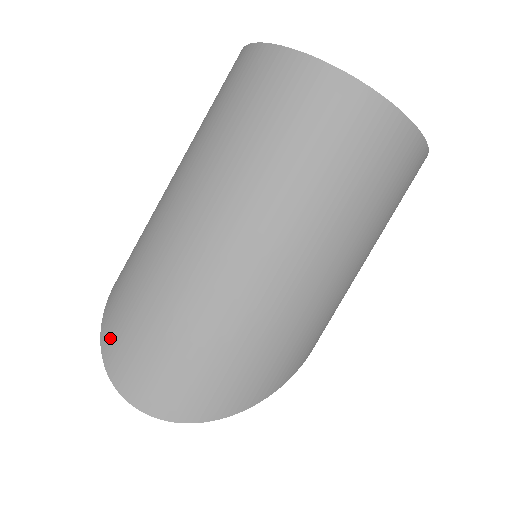
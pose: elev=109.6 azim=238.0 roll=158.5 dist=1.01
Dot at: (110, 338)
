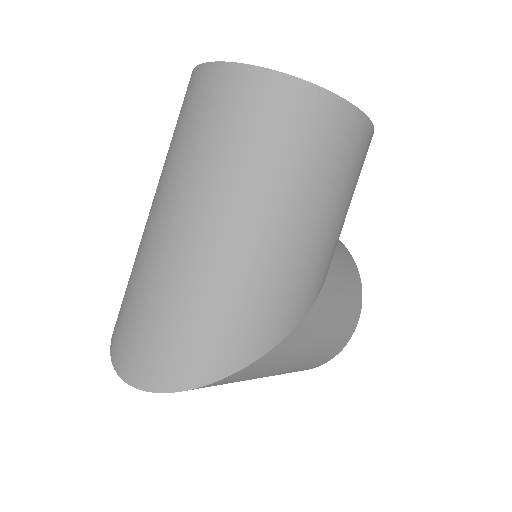
Dot at: (115, 331)
